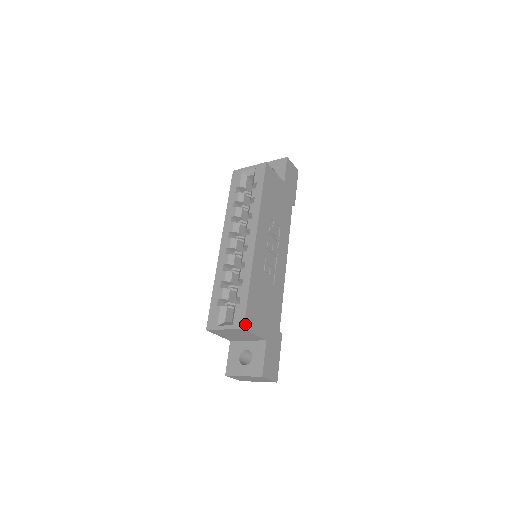
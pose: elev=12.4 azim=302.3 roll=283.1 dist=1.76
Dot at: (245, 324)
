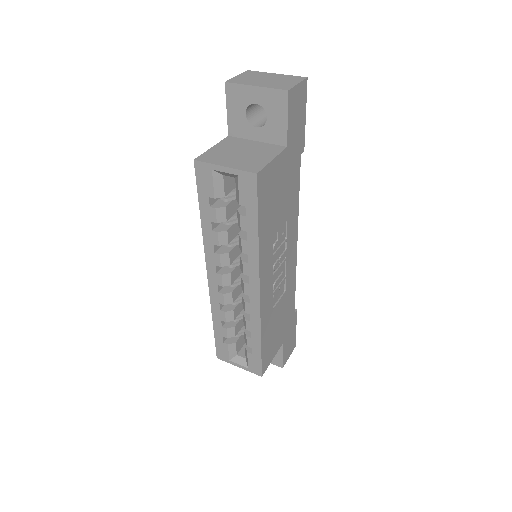
Dot at: (262, 371)
